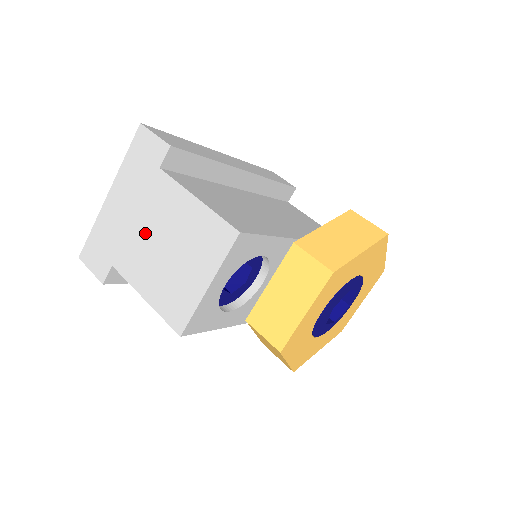
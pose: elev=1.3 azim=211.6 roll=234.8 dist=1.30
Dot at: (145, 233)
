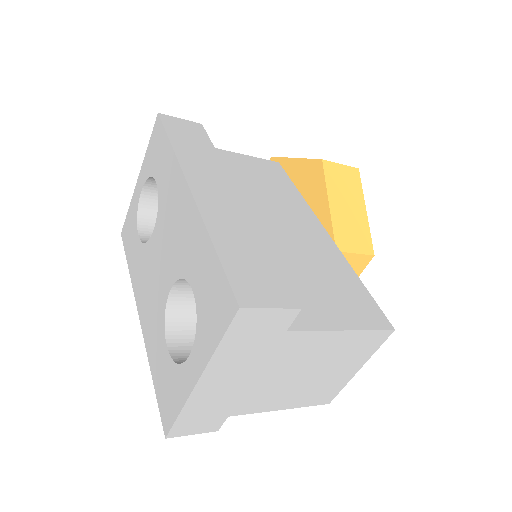
Dot at: (274, 379)
